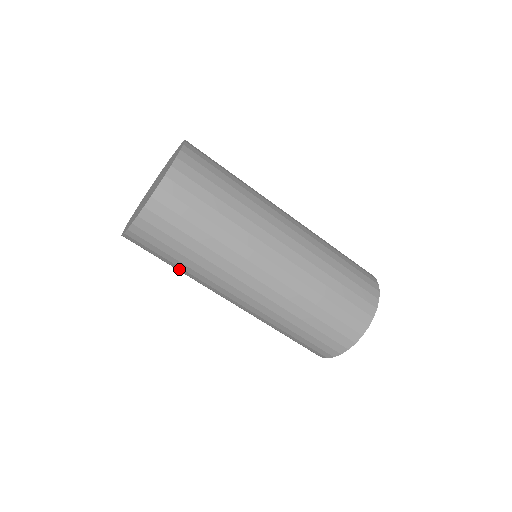
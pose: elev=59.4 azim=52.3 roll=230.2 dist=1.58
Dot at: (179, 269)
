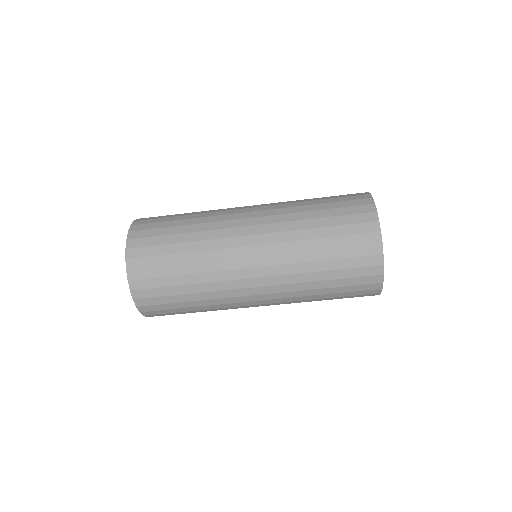
Dot at: occluded
